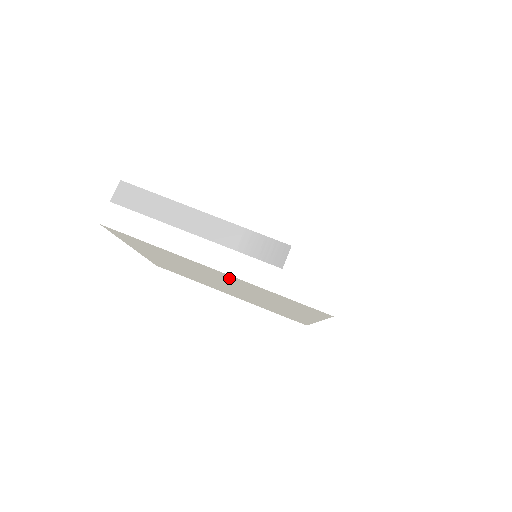
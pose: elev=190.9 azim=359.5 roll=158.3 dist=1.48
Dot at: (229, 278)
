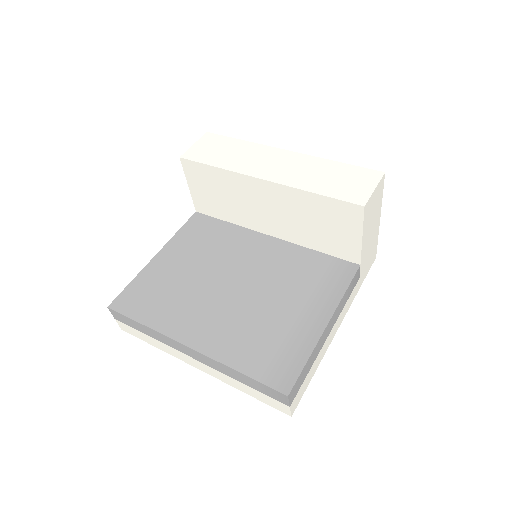
Dot at: occluded
